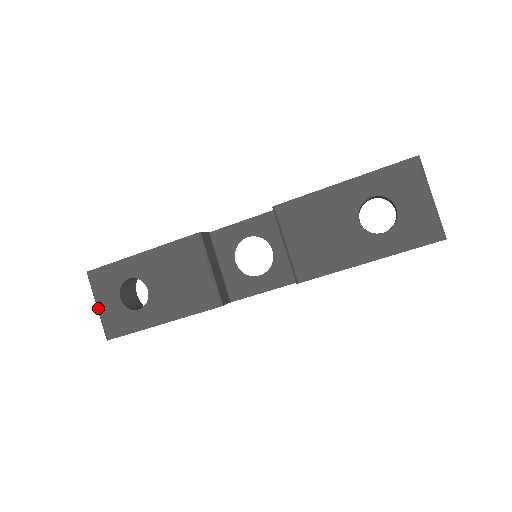
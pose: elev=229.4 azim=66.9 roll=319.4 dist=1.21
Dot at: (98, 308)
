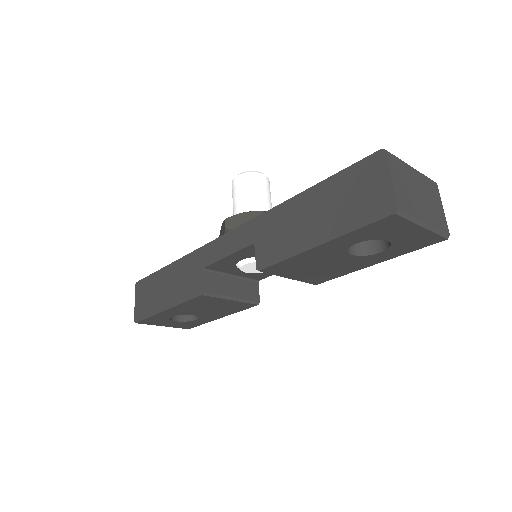
Dot at: occluded
